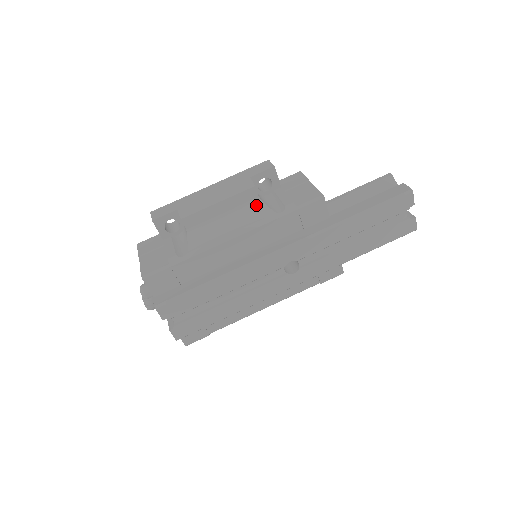
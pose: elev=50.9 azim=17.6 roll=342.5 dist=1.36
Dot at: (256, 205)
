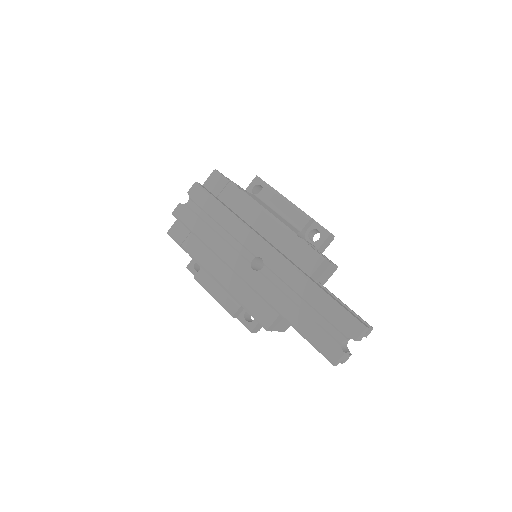
Dot at: (296, 228)
